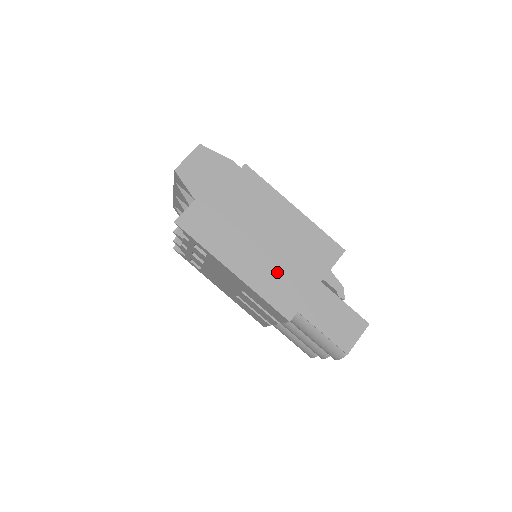
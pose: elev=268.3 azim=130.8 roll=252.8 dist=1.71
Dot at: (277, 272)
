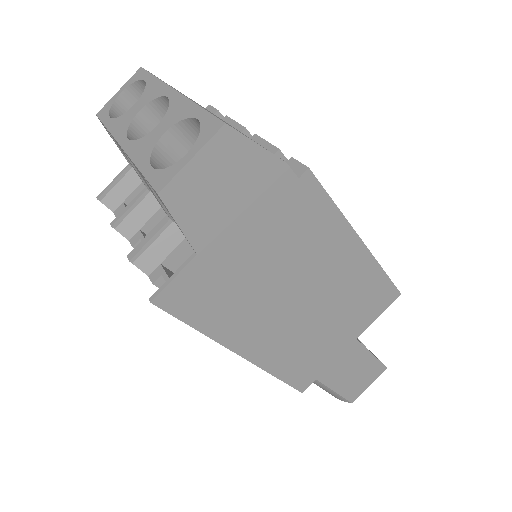
Dot at: (306, 341)
